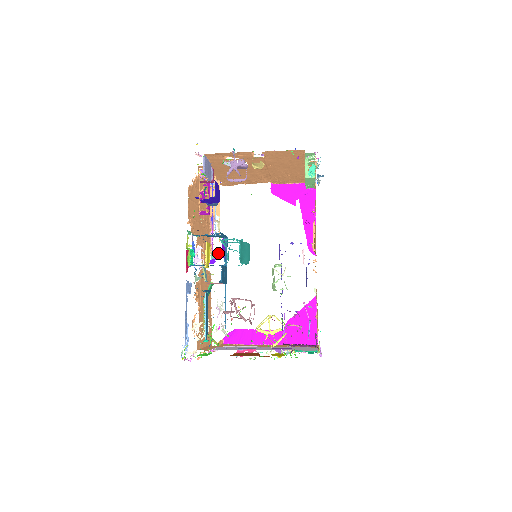
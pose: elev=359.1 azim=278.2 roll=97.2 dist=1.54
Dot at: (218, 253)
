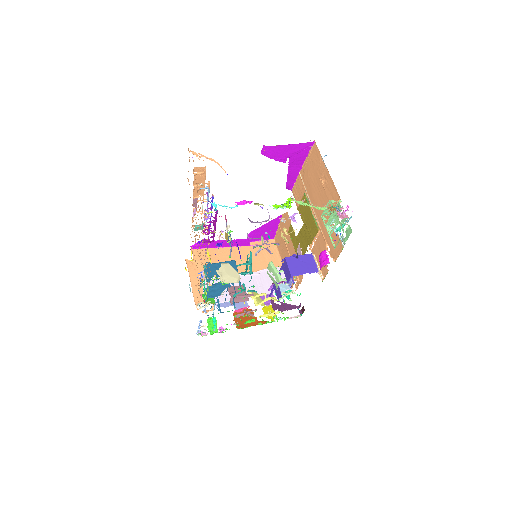
Dot at: (202, 226)
